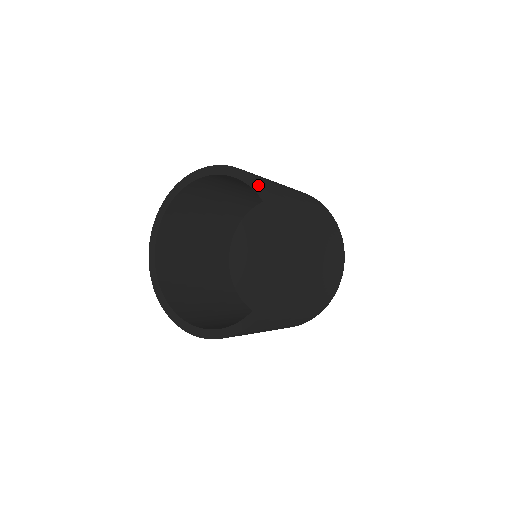
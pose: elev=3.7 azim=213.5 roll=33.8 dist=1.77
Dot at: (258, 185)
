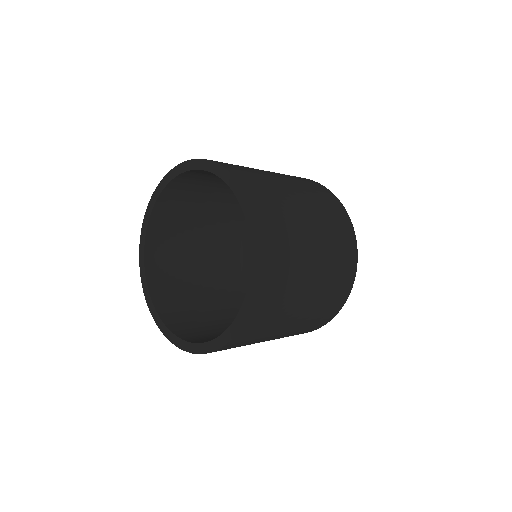
Dot at: (254, 231)
